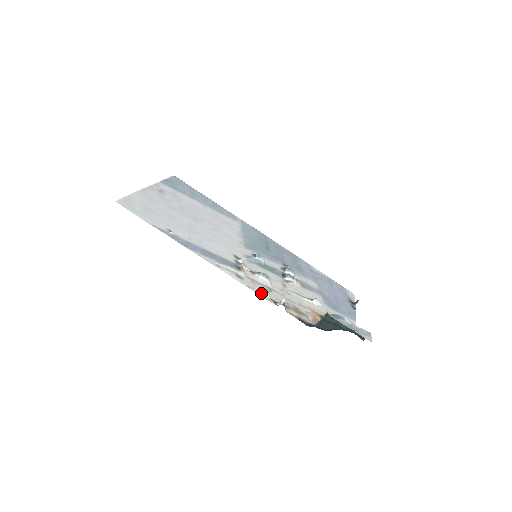
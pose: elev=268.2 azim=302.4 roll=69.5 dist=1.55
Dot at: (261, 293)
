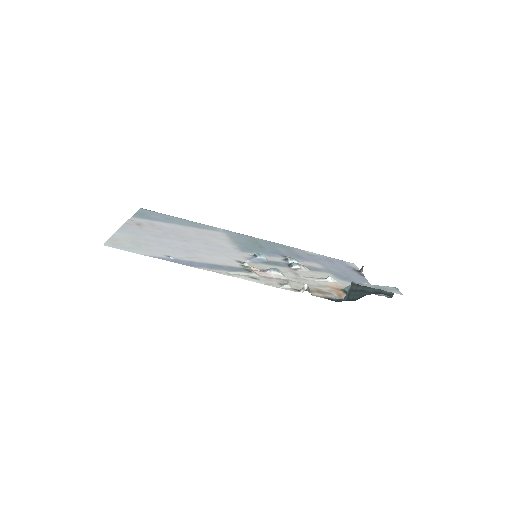
Dot at: (282, 286)
